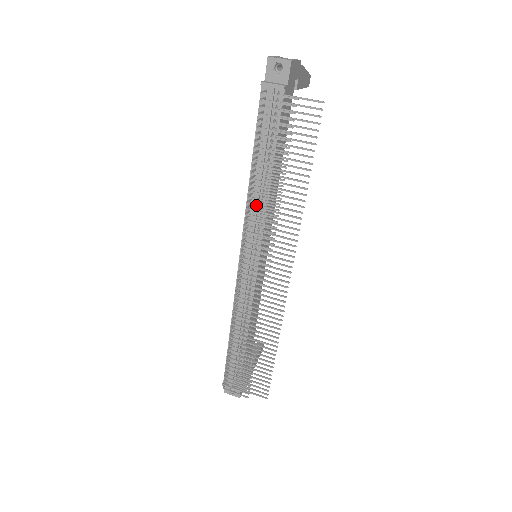
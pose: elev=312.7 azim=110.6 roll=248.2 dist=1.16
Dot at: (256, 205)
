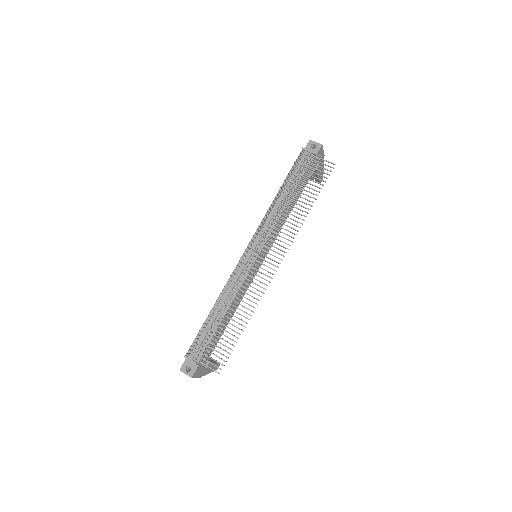
Dot at: (275, 209)
